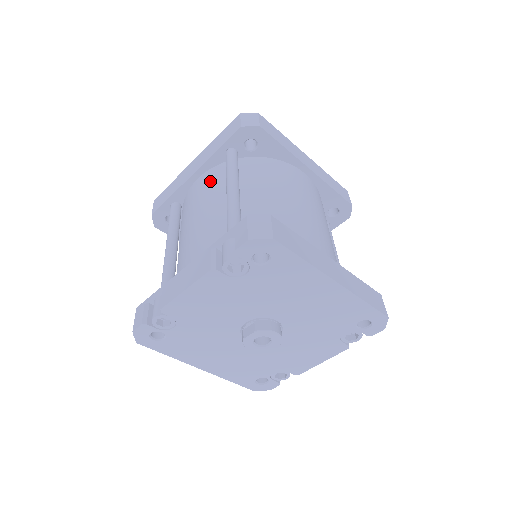
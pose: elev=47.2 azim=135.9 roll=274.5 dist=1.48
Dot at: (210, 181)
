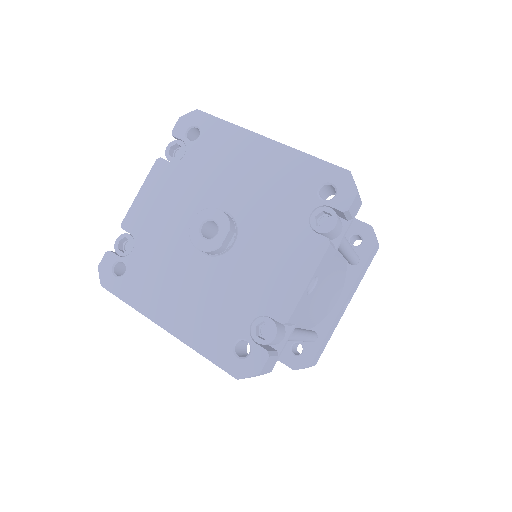
Dot at: occluded
